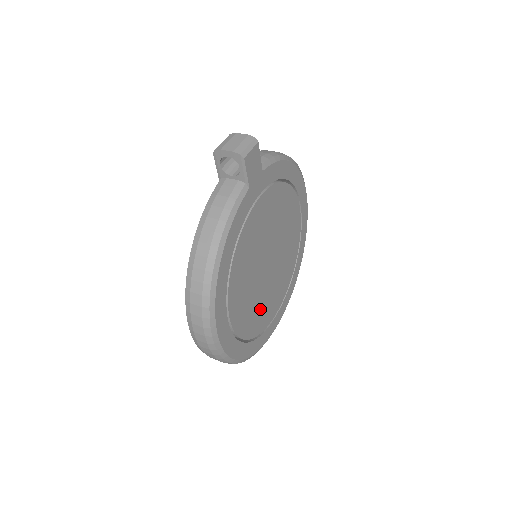
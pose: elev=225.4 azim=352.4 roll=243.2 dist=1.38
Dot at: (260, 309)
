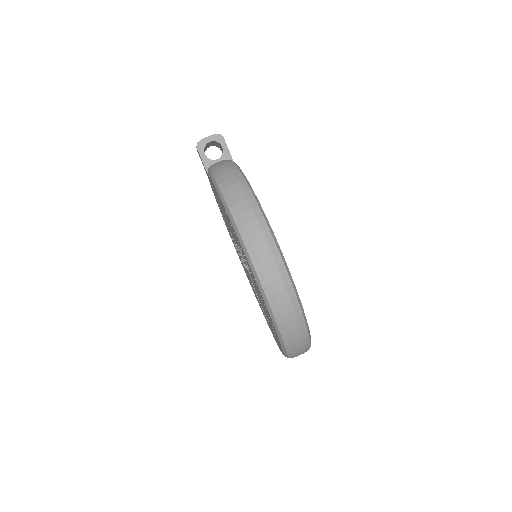
Dot at: occluded
